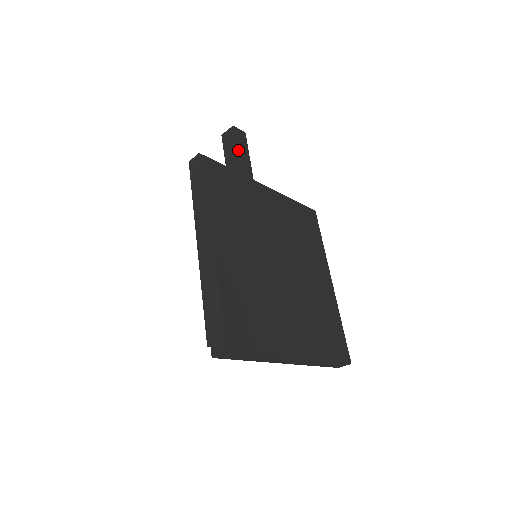
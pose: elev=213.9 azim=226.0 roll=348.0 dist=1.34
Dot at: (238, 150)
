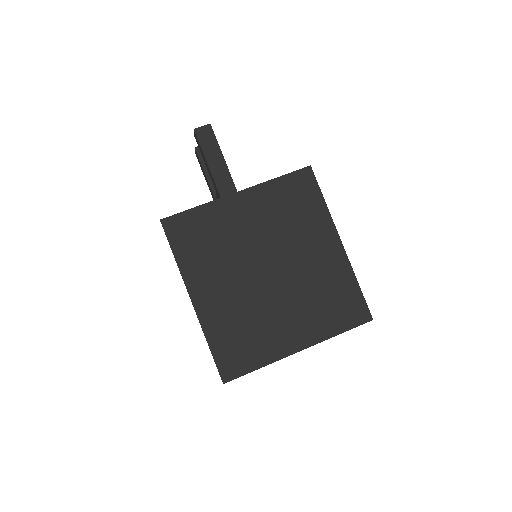
Dot at: (206, 157)
